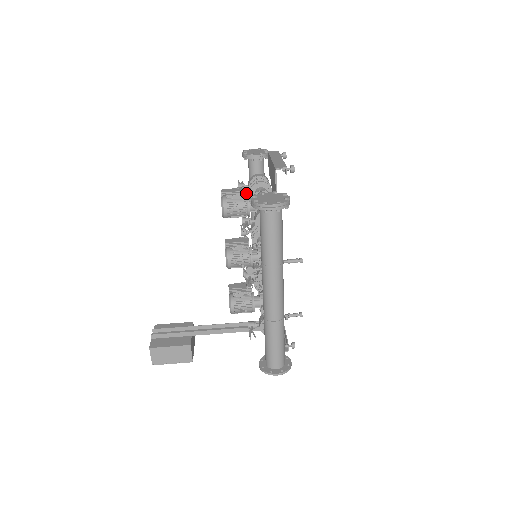
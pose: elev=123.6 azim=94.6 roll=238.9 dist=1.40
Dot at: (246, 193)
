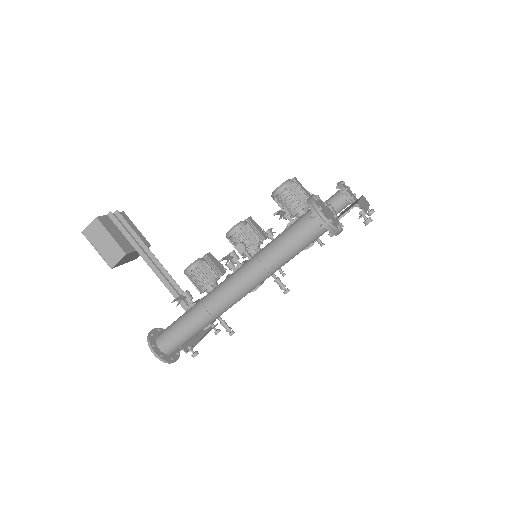
Dot at: occluded
